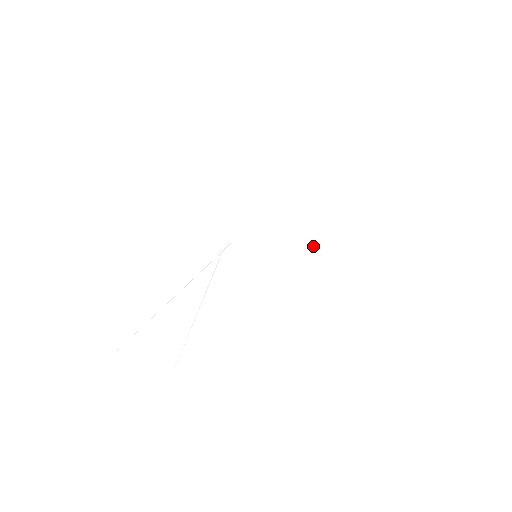
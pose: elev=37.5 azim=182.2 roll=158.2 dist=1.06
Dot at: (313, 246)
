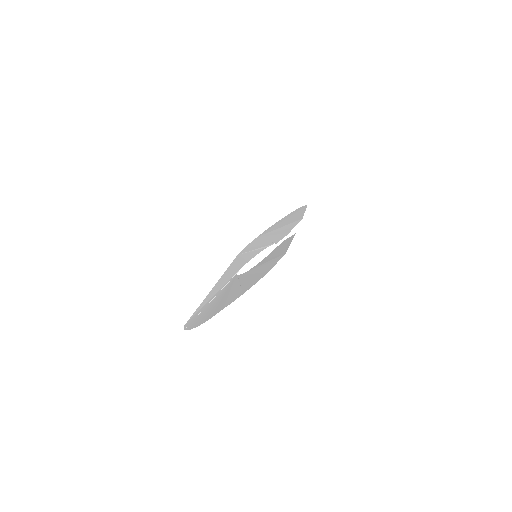
Dot at: (276, 237)
